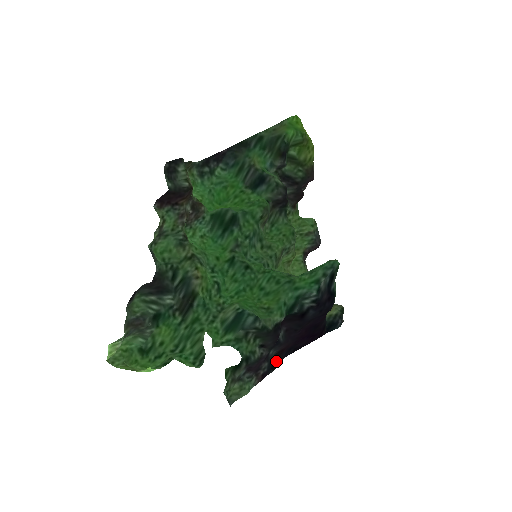
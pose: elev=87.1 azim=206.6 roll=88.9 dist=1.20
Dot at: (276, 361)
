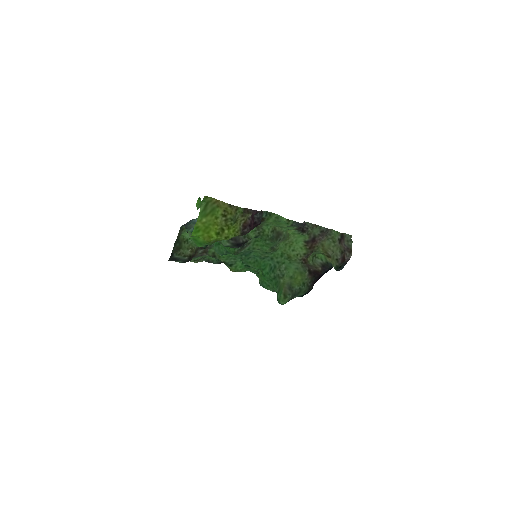
Dot at: occluded
